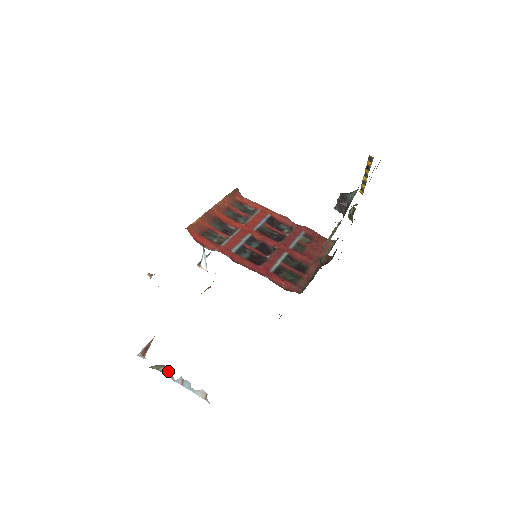
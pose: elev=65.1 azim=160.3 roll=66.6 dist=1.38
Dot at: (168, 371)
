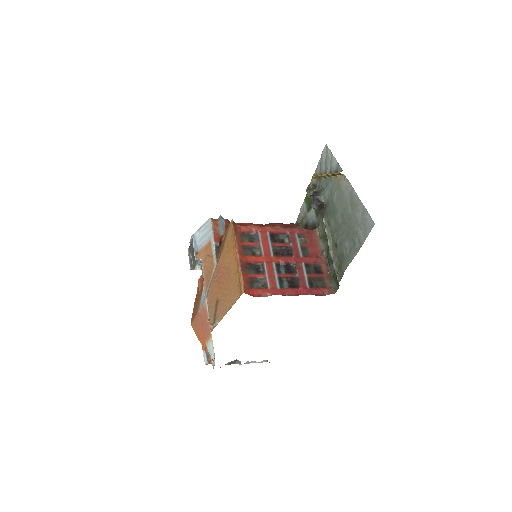
Dot at: (234, 362)
